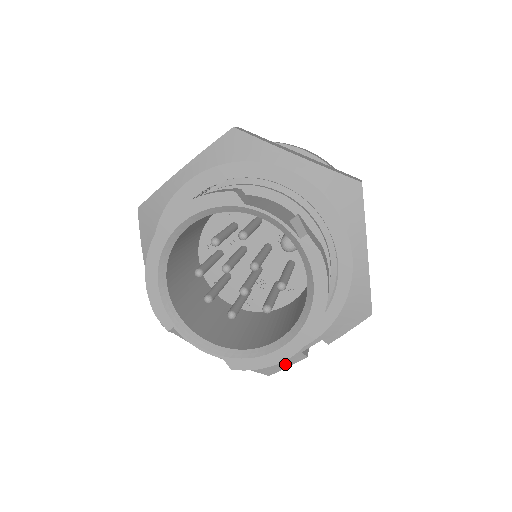
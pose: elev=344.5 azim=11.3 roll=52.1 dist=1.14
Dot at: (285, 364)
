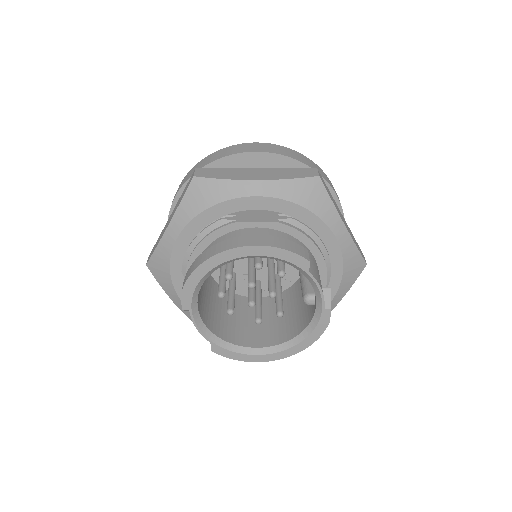
Dot at: occluded
